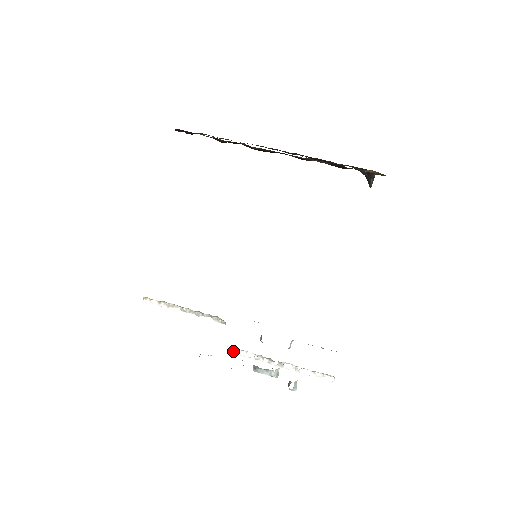
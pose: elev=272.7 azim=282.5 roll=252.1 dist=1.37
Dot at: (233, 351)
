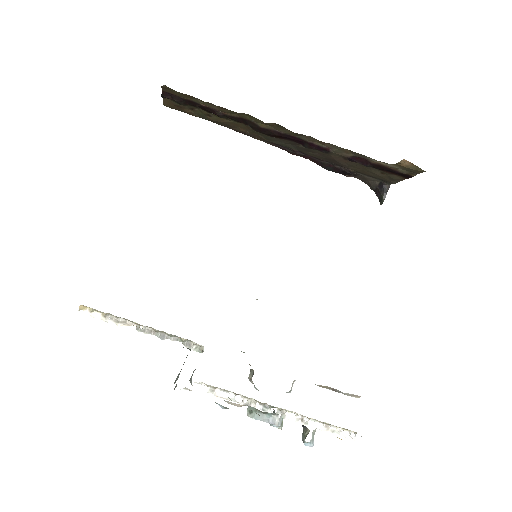
Dot at: (211, 391)
